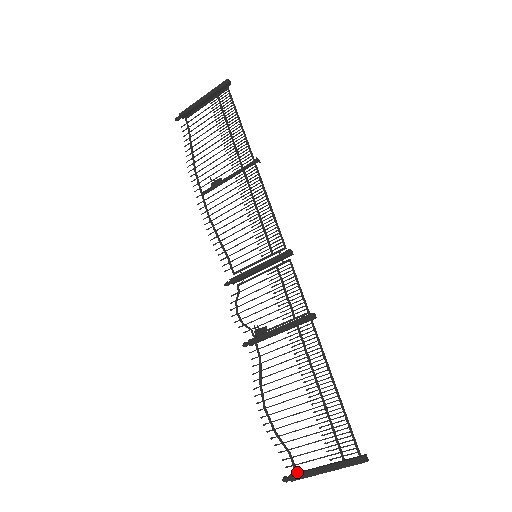
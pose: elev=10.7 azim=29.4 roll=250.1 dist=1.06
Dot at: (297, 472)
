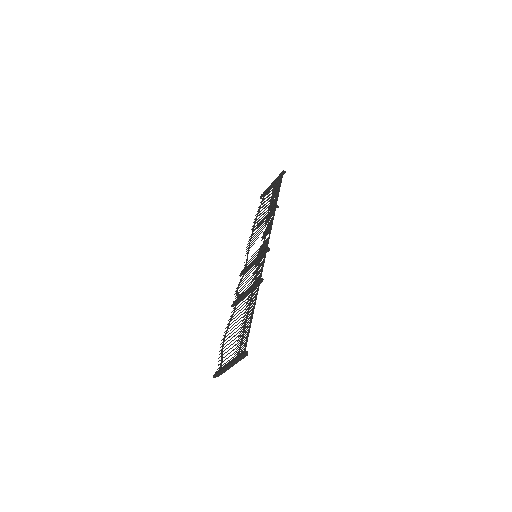
Dot at: occluded
